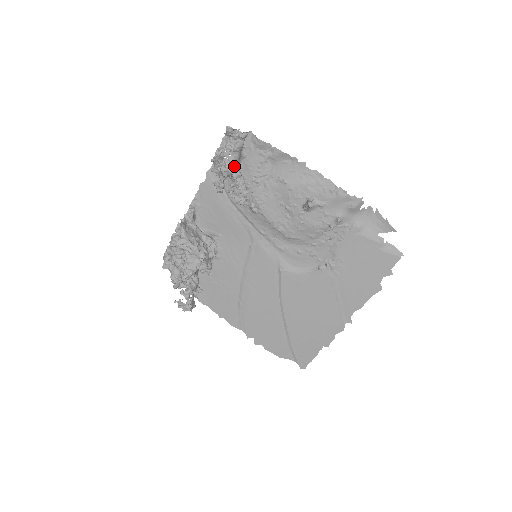
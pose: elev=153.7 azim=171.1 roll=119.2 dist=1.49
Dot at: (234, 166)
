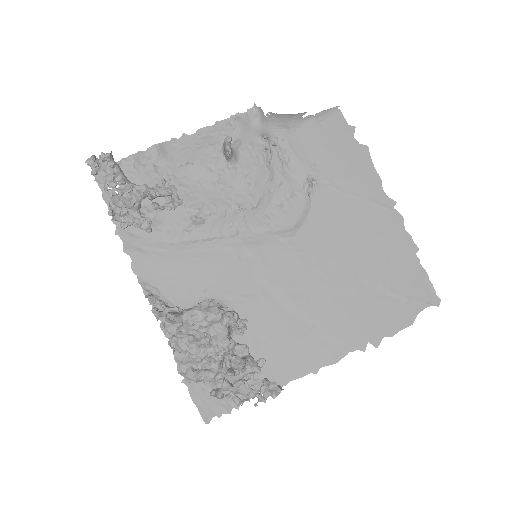
Dot at: (132, 185)
